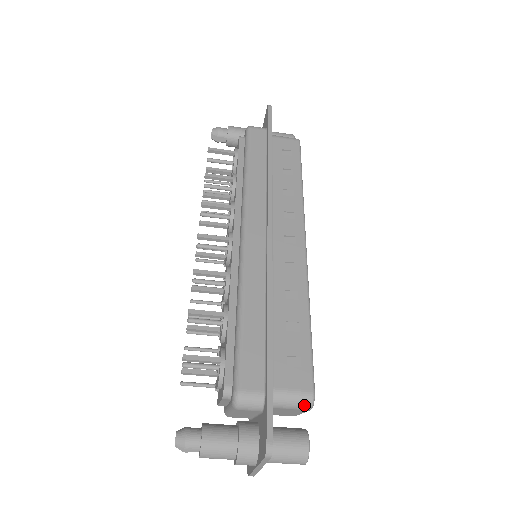
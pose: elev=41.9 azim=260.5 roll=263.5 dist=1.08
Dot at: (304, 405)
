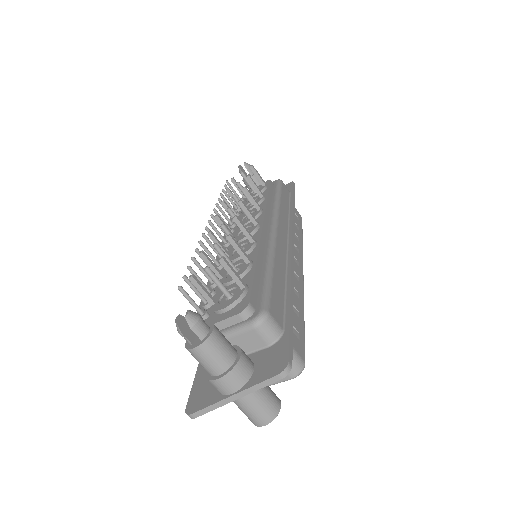
Dot at: (295, 368)
